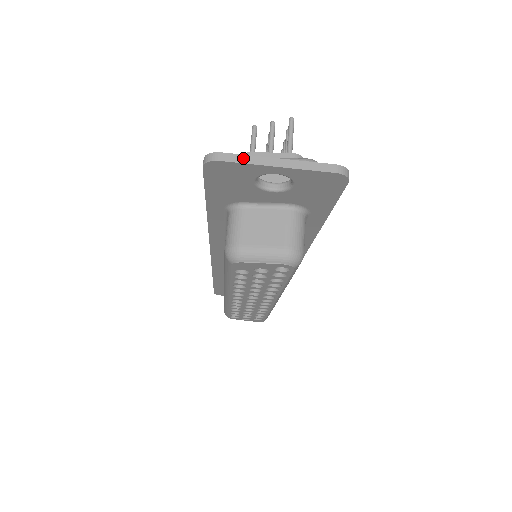
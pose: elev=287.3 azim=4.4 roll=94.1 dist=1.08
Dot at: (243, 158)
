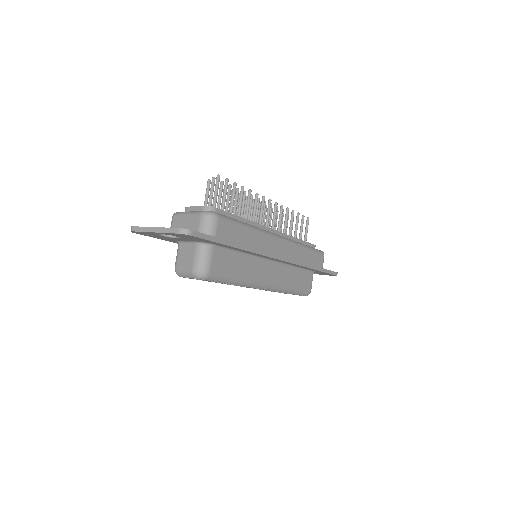
Dot at: (141, 229)
